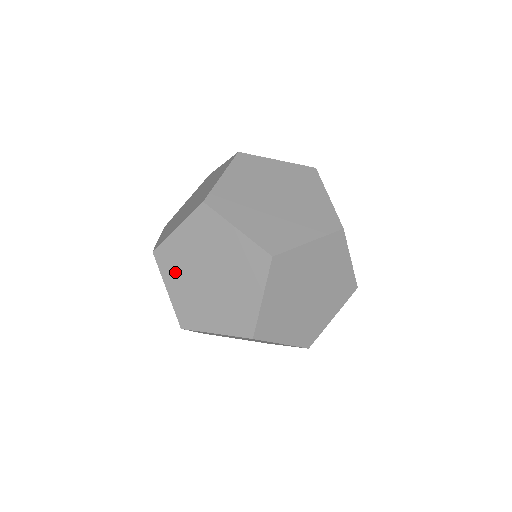
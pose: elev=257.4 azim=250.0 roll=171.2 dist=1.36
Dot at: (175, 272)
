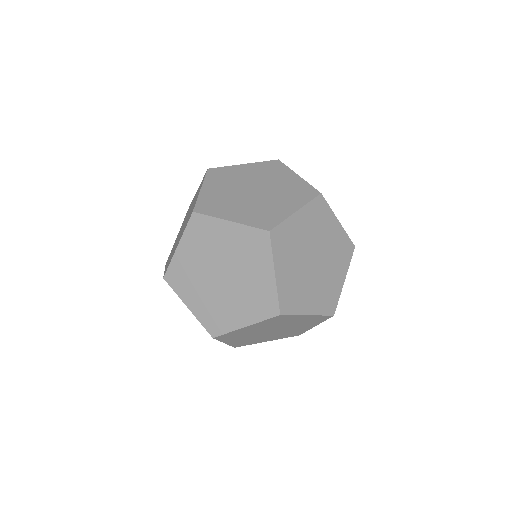
Dot at: (197, 244)
